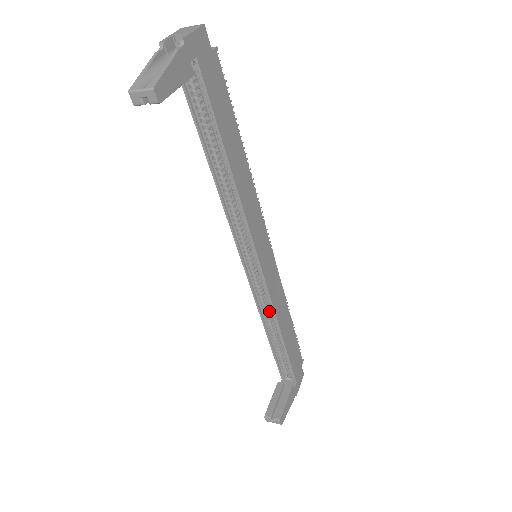
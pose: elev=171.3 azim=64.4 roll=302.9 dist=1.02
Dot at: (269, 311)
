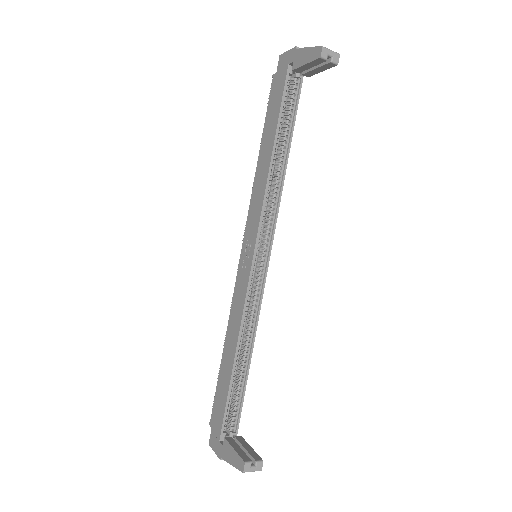
Dot at: occluded
